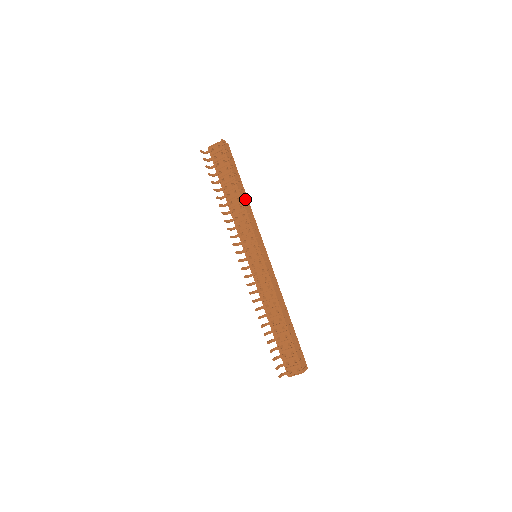
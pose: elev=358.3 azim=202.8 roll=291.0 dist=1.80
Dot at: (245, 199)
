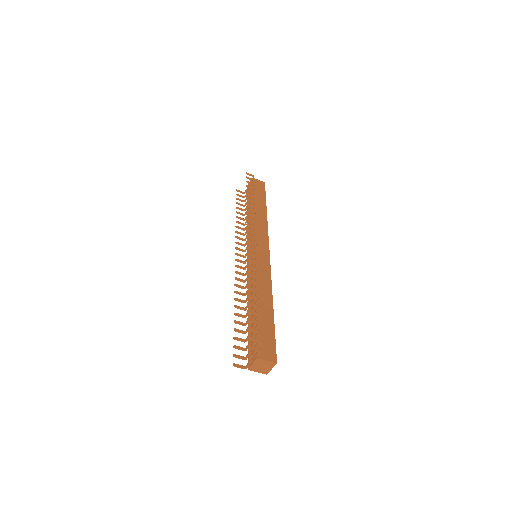
Dot at: (261, 214)
